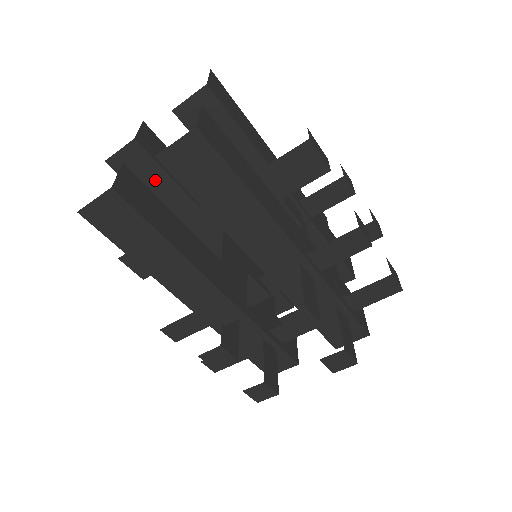
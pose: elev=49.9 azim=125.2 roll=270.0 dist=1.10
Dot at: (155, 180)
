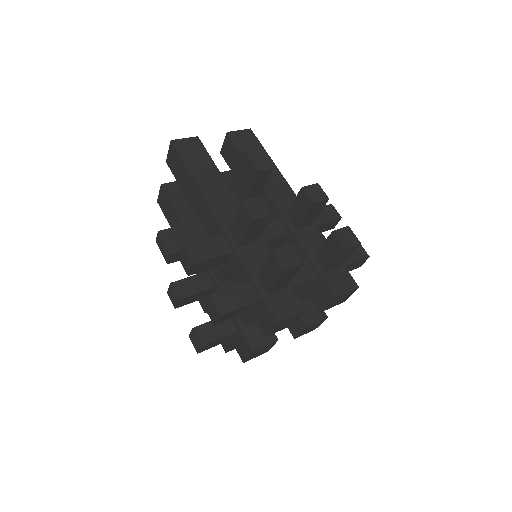
Dot at: occluded
